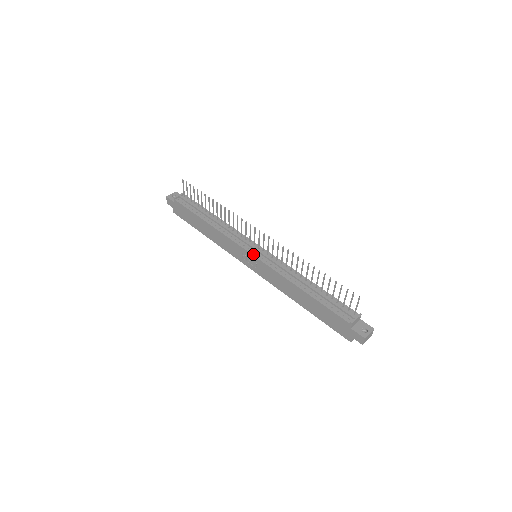
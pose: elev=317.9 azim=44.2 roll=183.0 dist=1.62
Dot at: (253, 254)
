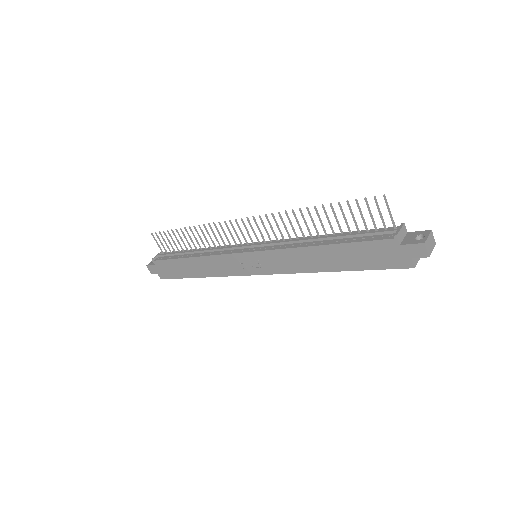
Dot at: (249, 251)
